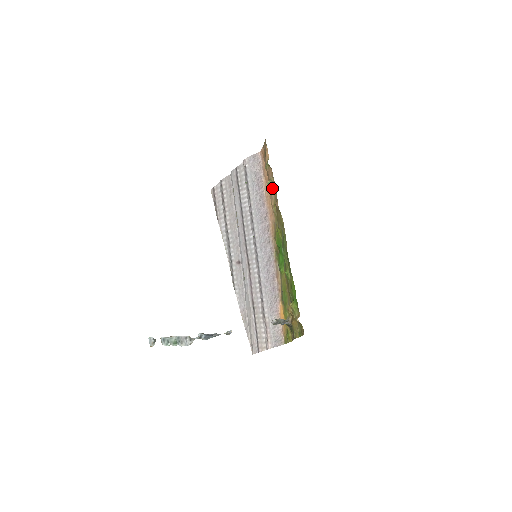
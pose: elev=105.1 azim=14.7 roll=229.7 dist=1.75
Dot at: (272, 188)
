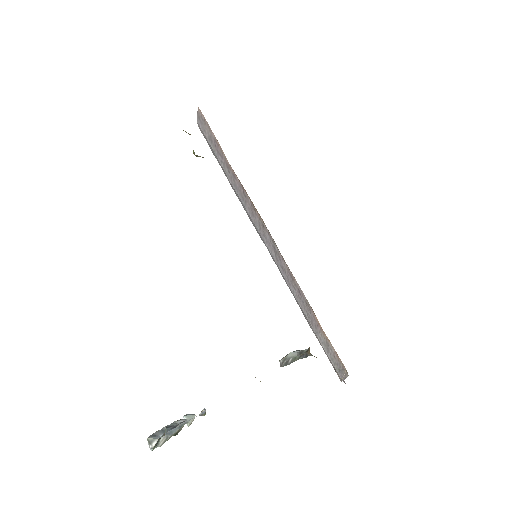
Dot at: occluded
